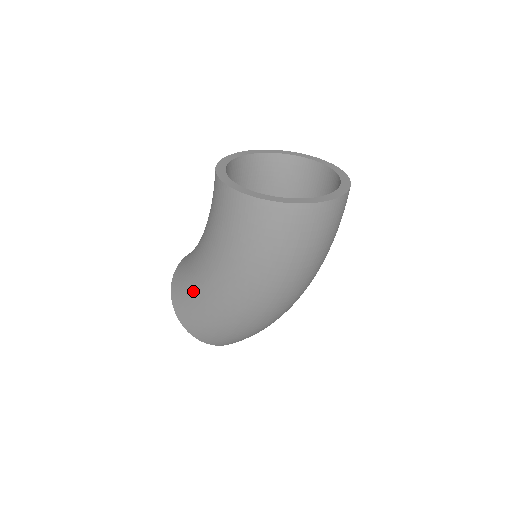
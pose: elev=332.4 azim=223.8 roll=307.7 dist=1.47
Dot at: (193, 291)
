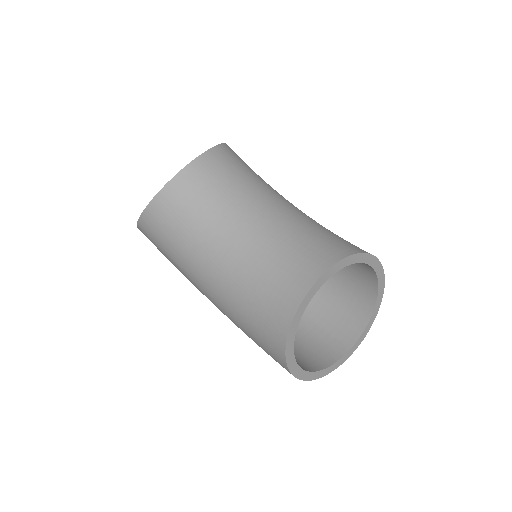
Dot at: (177, 265)
